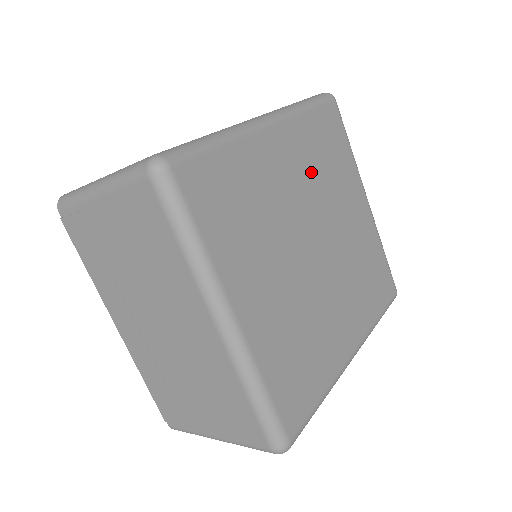
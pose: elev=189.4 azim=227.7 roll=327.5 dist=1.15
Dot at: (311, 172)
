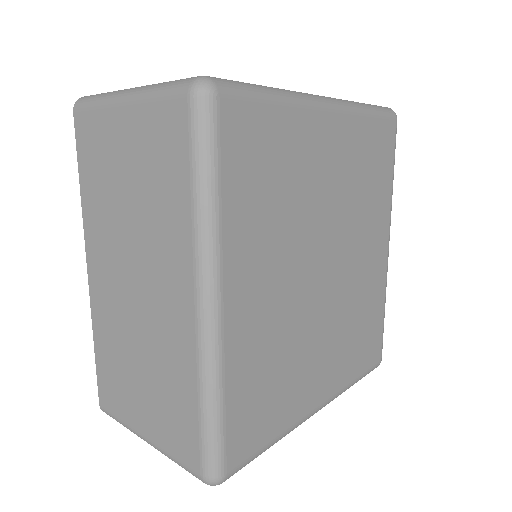
Dot at: (276, 238)
